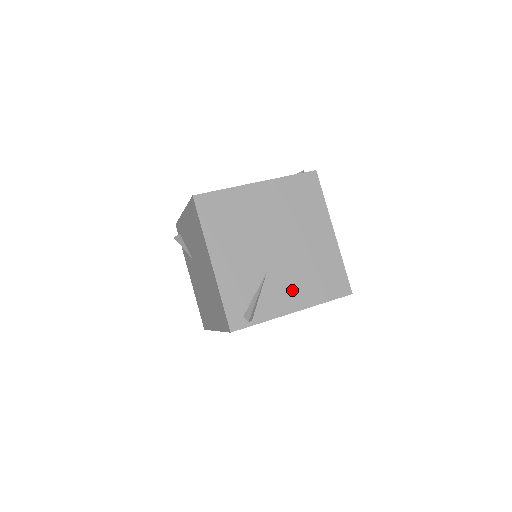
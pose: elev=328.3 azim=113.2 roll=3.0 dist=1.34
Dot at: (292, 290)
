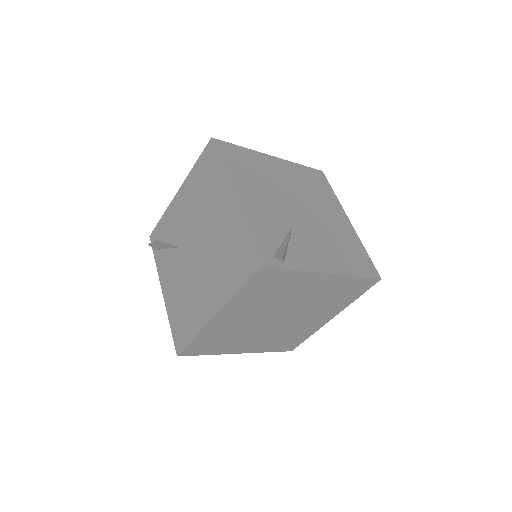
Dot at: (321, 252)
